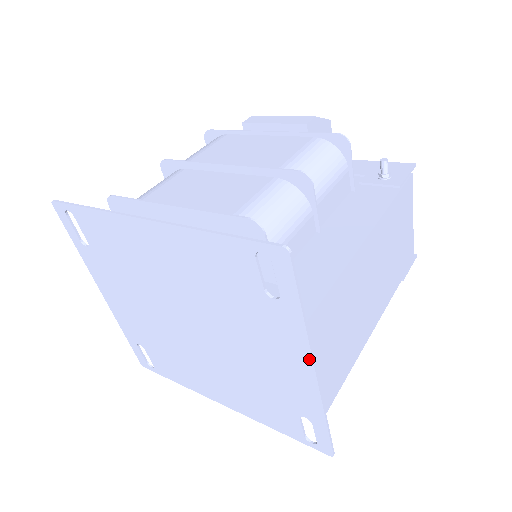
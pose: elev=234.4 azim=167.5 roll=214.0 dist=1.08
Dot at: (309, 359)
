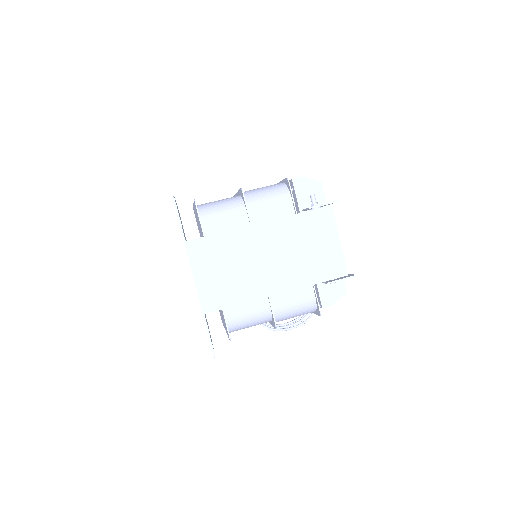
Dot at: (191, 267)
